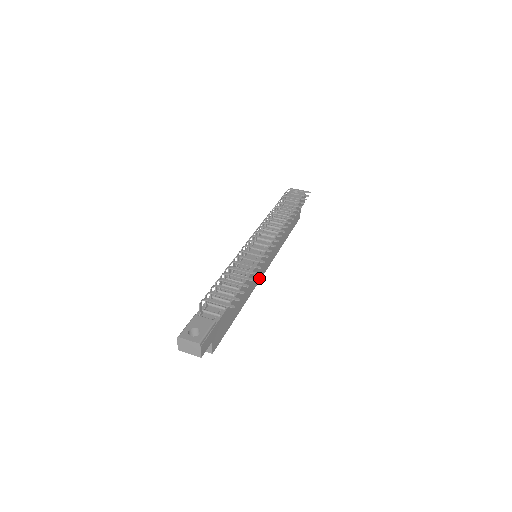
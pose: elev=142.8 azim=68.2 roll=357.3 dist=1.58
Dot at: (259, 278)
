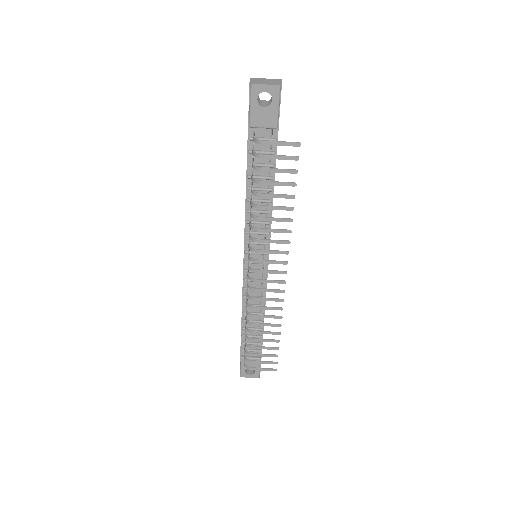
Dot at: occluded
